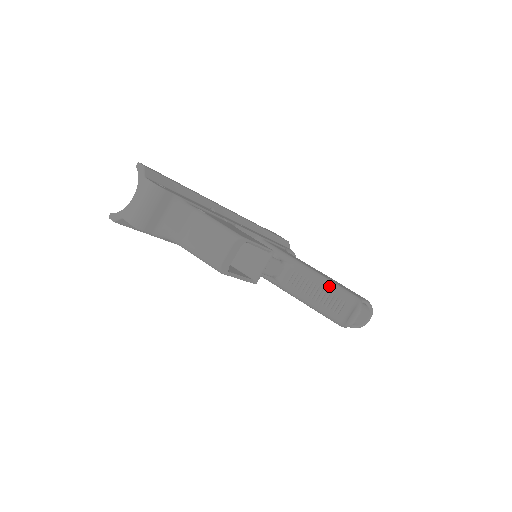
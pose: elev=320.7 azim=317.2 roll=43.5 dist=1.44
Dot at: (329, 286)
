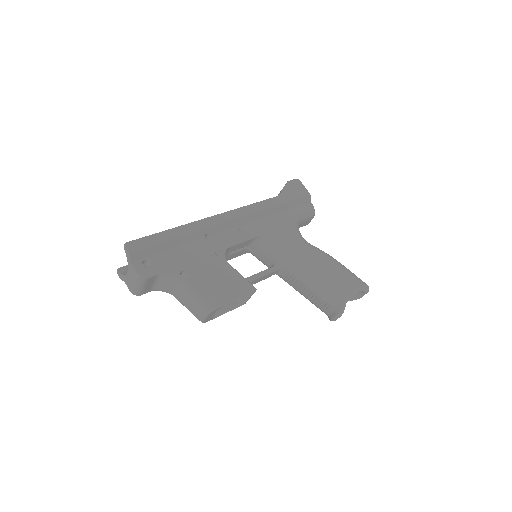
Dot at: (318, 290)
